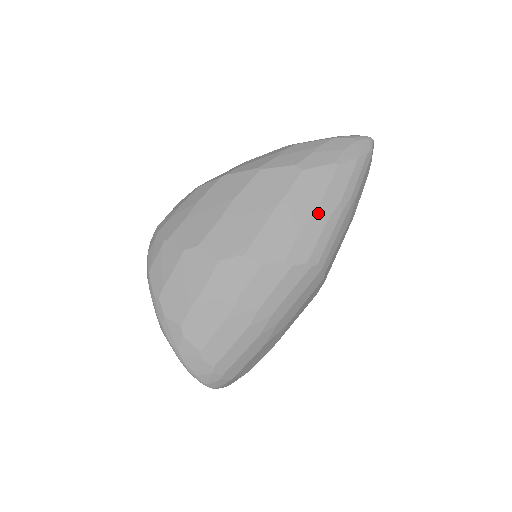
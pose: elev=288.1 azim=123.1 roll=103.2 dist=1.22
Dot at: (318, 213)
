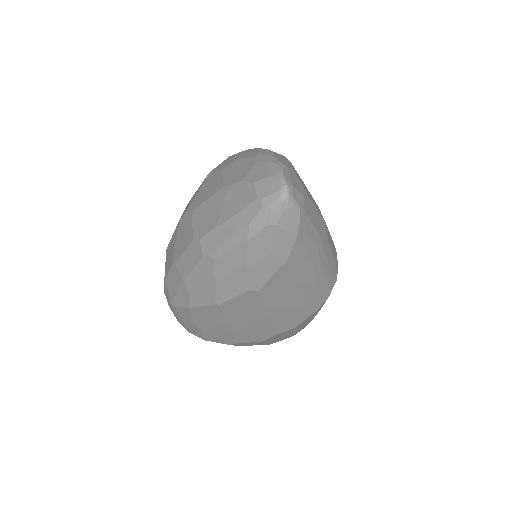
Dot at: (304, 289)
